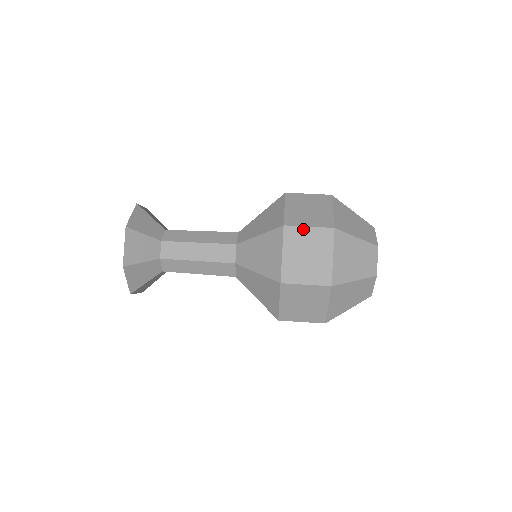
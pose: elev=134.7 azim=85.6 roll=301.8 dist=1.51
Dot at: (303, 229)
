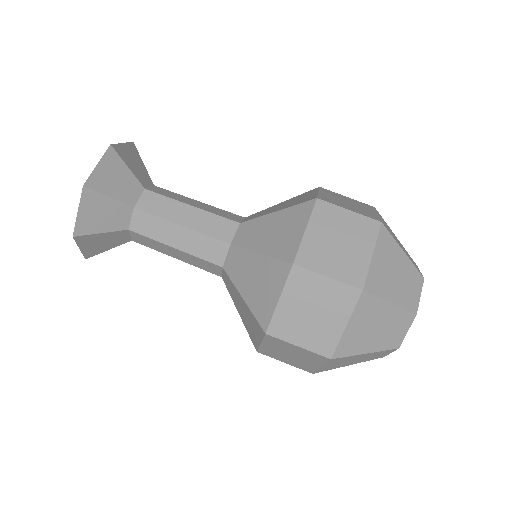
Dot at: (290, 345)
